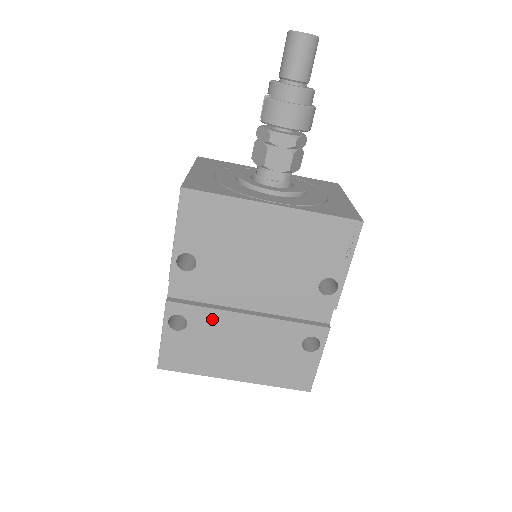
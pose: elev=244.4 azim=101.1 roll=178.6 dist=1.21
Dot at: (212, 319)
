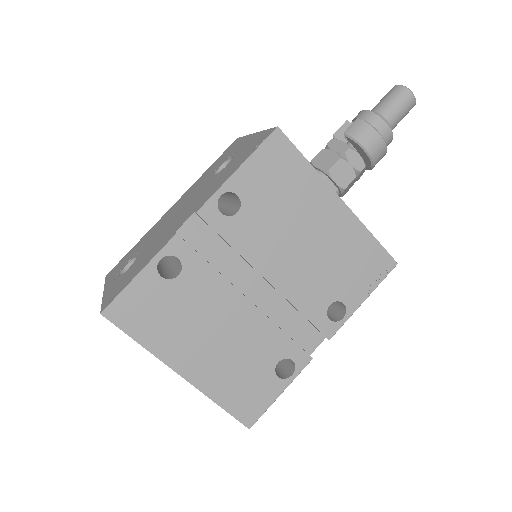
Dot at: (209, 284)
